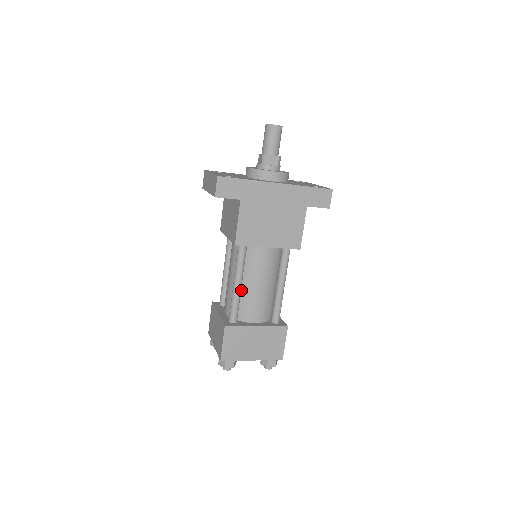
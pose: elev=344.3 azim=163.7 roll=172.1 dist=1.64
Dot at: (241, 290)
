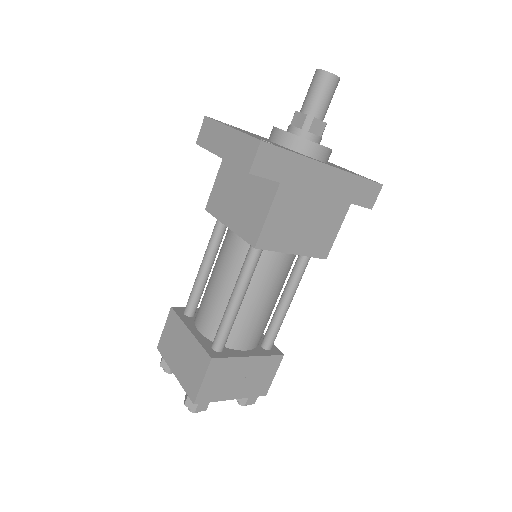
Dot at: occluded
